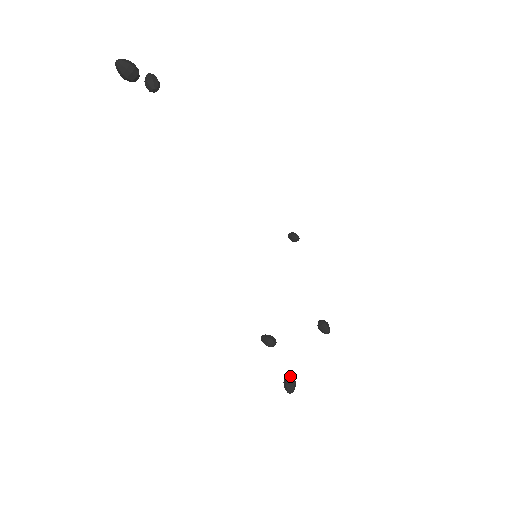
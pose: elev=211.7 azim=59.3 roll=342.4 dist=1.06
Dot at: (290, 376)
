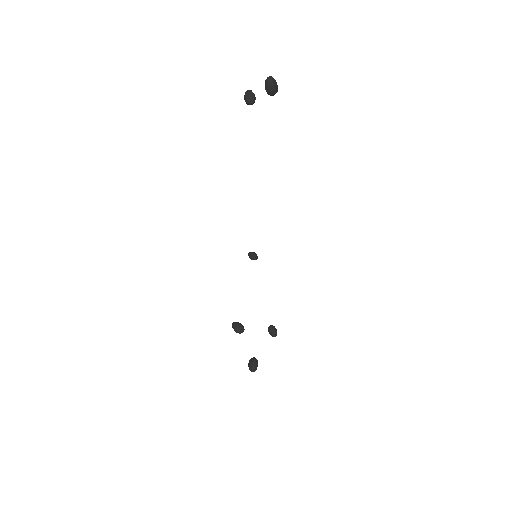
Dot at: (255, 358)
